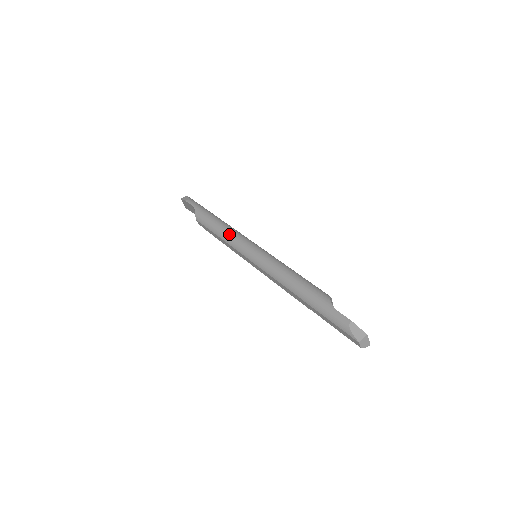
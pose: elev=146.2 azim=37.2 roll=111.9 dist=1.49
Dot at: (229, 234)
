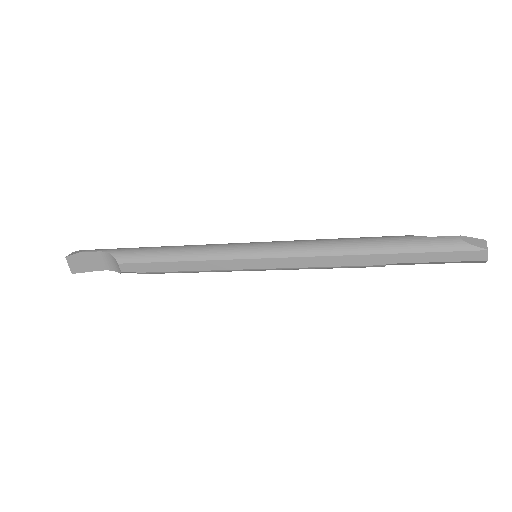
Dot at: (198, 248)
